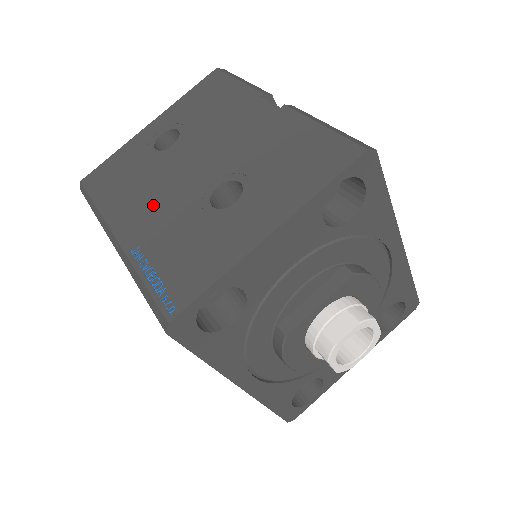
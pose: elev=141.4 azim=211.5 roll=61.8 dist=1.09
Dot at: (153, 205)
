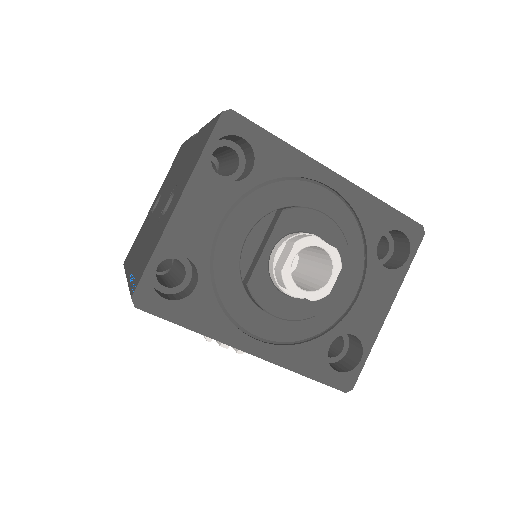
Dot at: (143, 243)
